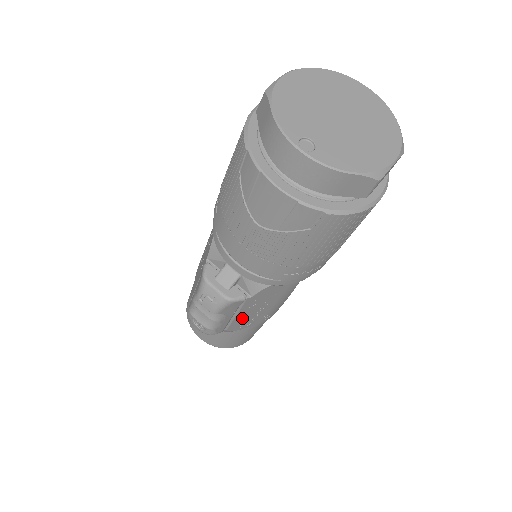
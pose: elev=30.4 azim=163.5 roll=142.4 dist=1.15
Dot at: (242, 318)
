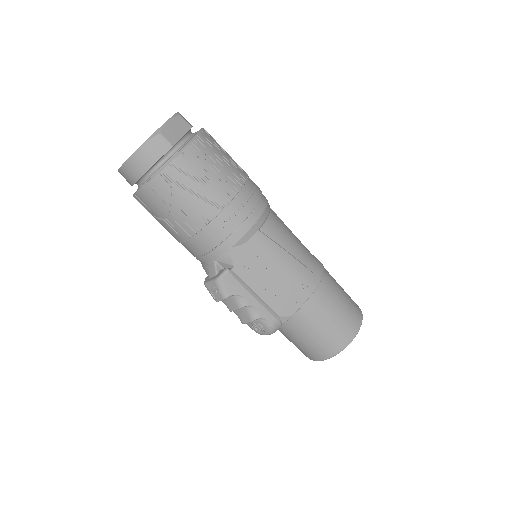
Dot at: (271, 295)
